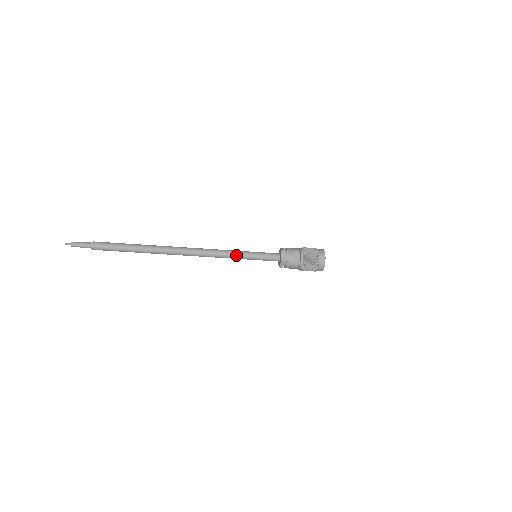
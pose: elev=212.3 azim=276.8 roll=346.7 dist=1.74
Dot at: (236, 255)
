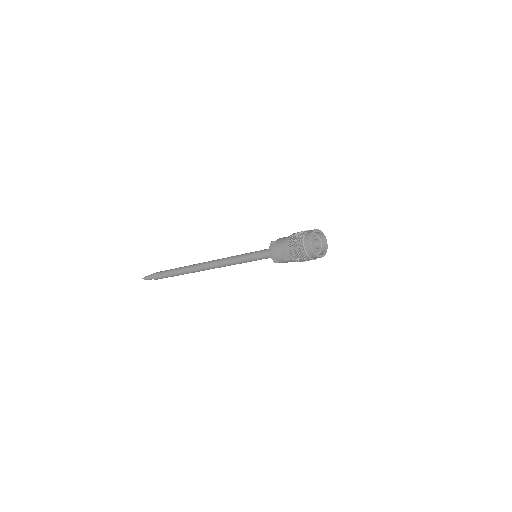
Dot at: (239, 263)
